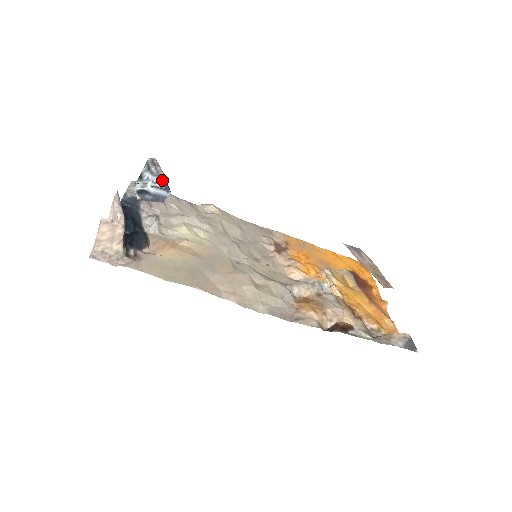
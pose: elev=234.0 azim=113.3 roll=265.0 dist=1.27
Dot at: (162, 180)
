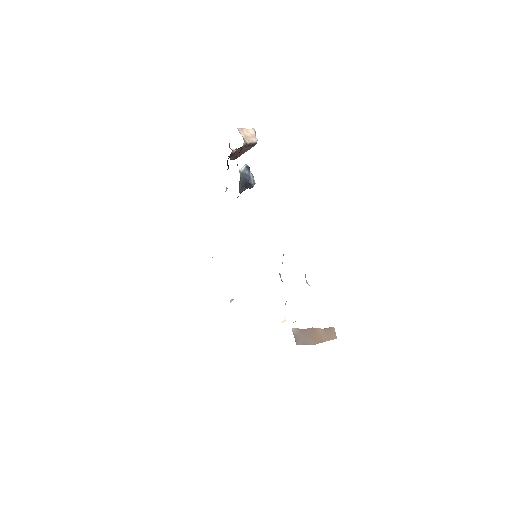
Dot at: occluded
